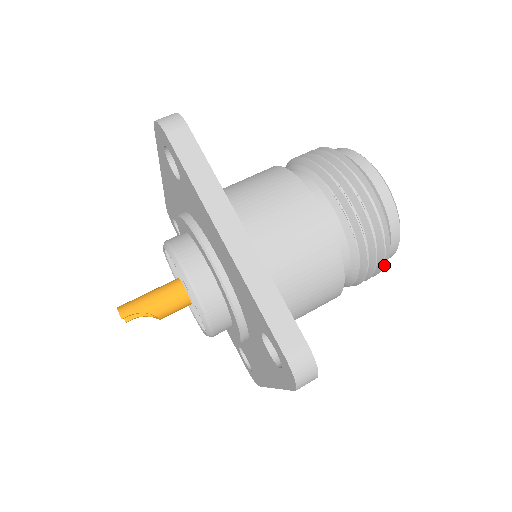
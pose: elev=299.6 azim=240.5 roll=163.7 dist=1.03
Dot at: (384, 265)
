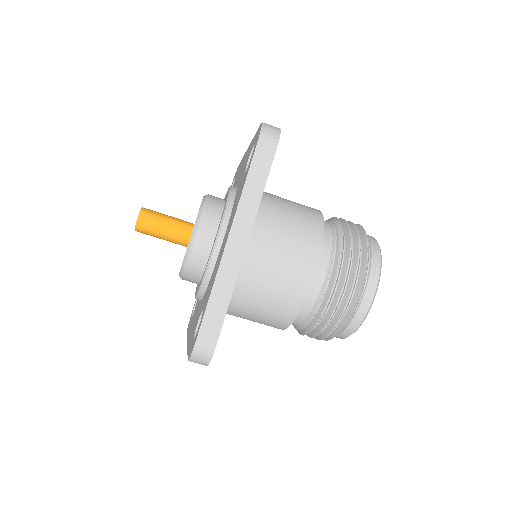
Dot at: occluded
